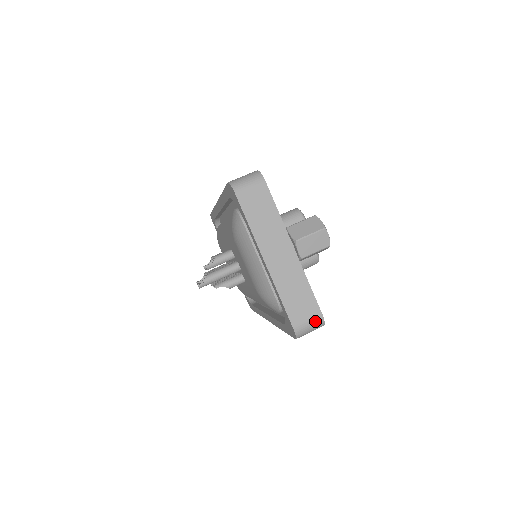
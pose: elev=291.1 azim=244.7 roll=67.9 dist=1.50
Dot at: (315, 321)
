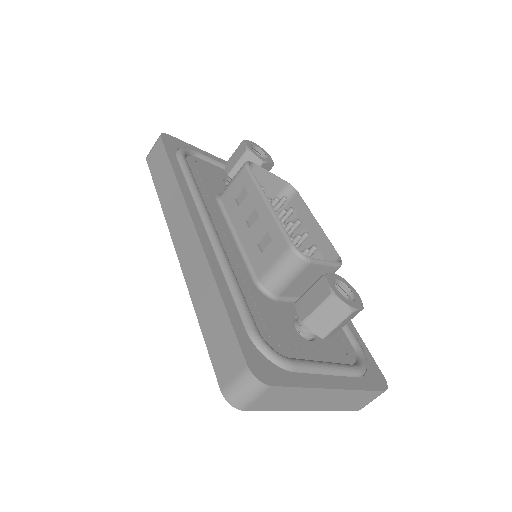
Dot at: occluded
